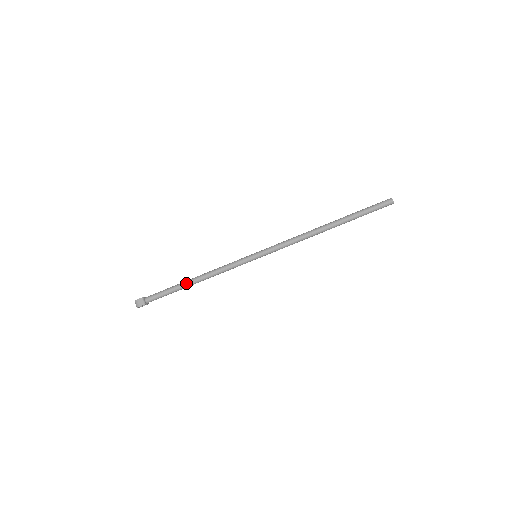
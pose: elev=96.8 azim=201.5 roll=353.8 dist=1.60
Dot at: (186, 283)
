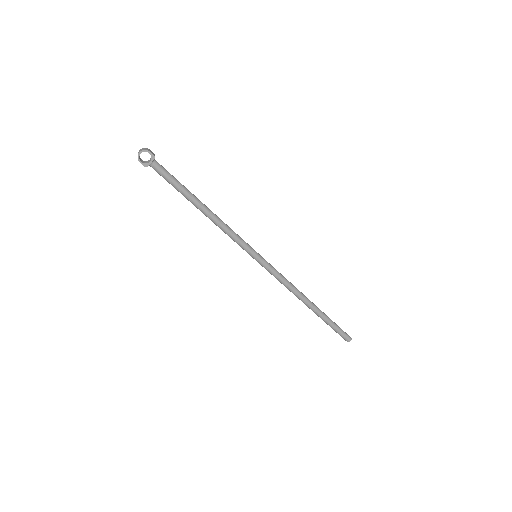
Dot at: occluded
